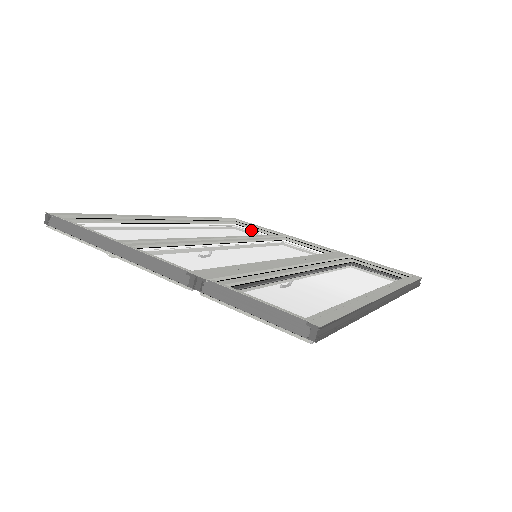
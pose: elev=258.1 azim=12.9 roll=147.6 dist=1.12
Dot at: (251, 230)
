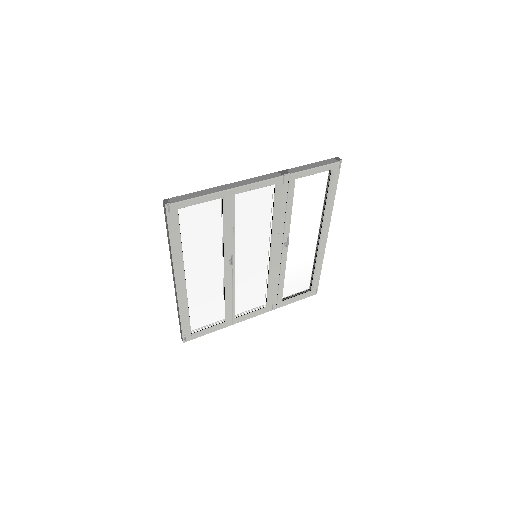
Dot at: (207, 323)
